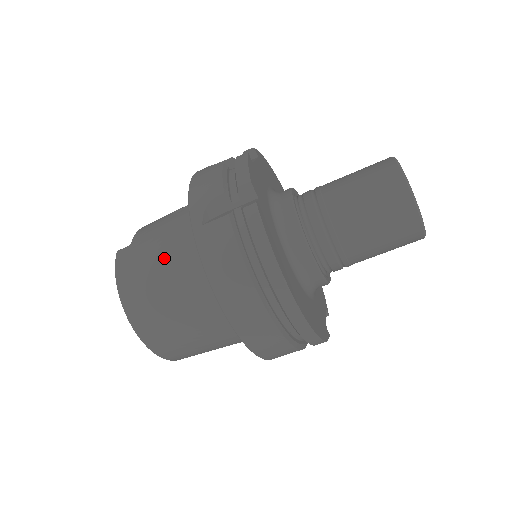
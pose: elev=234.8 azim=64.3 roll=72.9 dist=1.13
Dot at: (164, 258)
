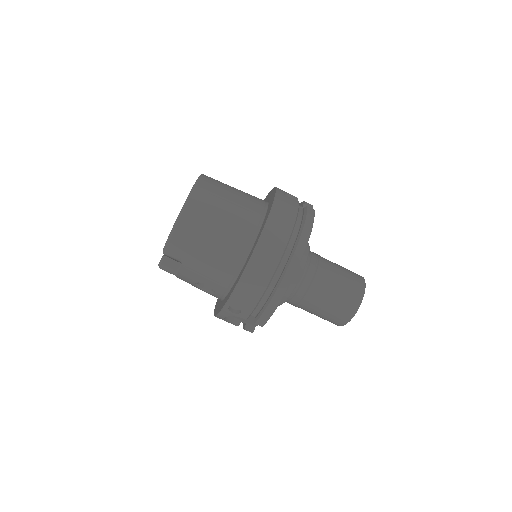
Dot at: (239, 193)
